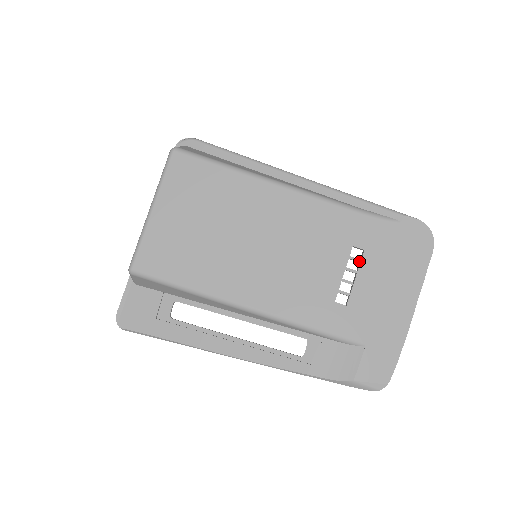
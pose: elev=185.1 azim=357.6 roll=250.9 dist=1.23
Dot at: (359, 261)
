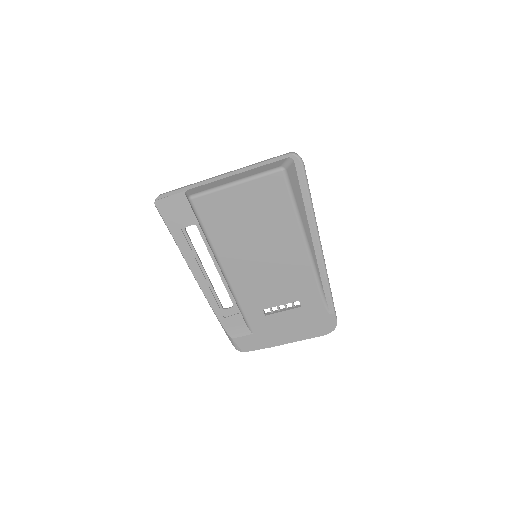
Dot at: (293, 307)
